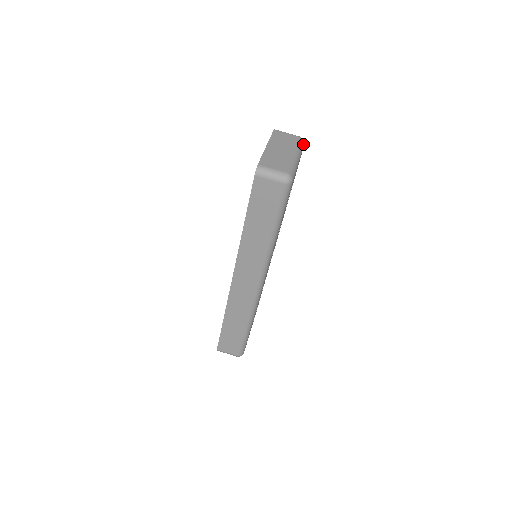
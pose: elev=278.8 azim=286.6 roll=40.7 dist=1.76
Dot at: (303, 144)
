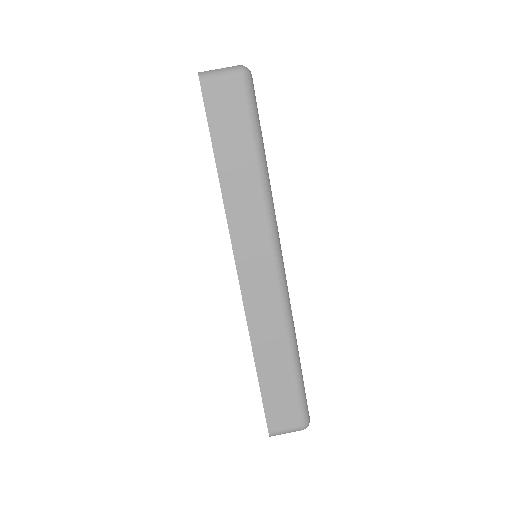
Dot at: occluded
